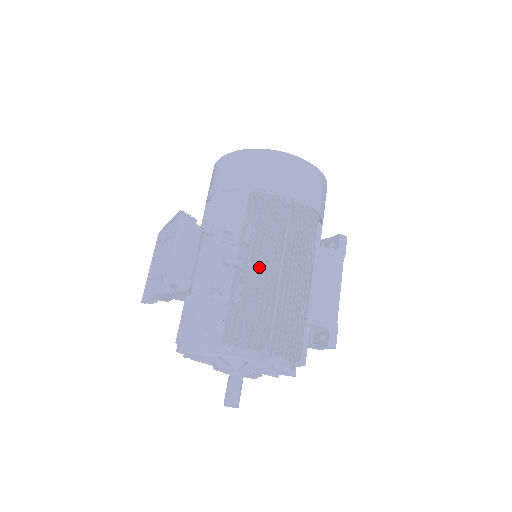
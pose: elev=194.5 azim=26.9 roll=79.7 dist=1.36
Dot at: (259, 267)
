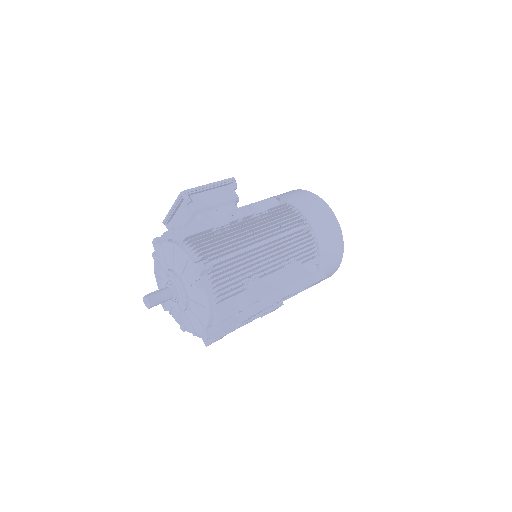
Dot at: (249, 226)
